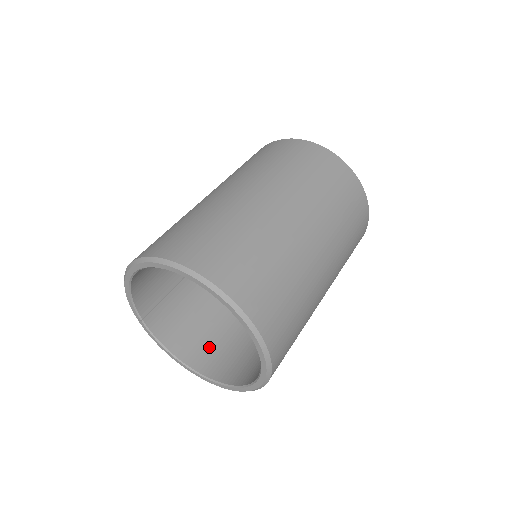
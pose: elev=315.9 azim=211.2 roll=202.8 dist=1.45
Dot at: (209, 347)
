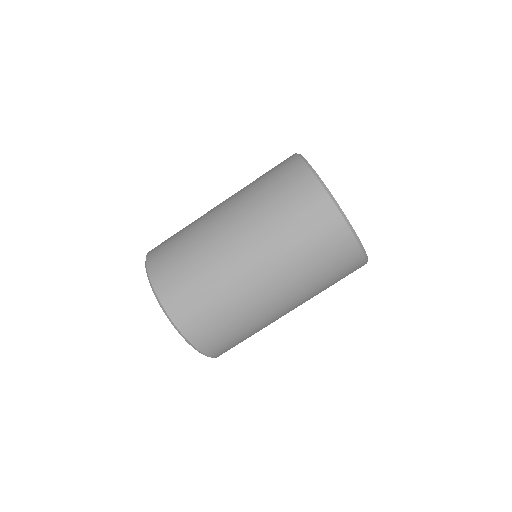
Dot at: occluded
